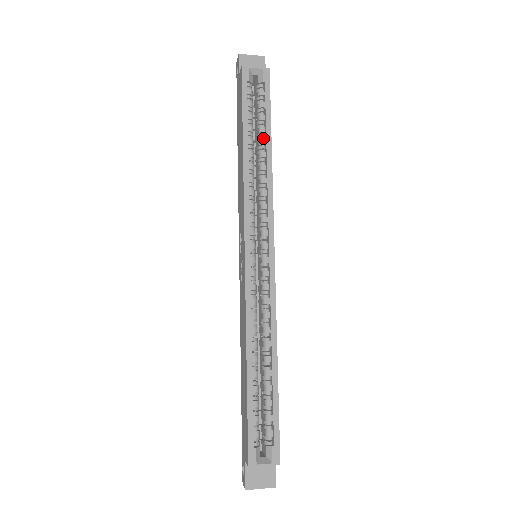
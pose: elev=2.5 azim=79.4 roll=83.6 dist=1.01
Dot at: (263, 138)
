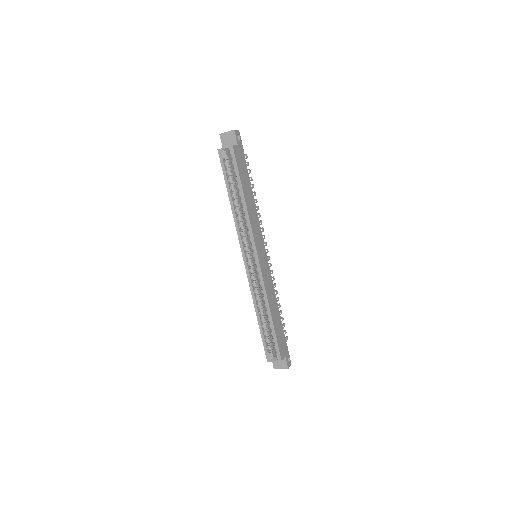
Dot at: (240, 191)
